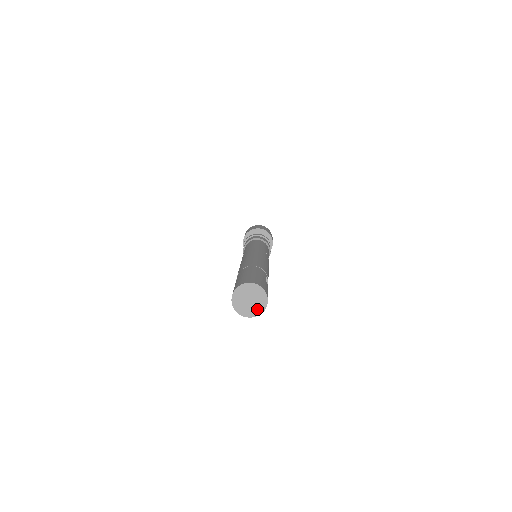
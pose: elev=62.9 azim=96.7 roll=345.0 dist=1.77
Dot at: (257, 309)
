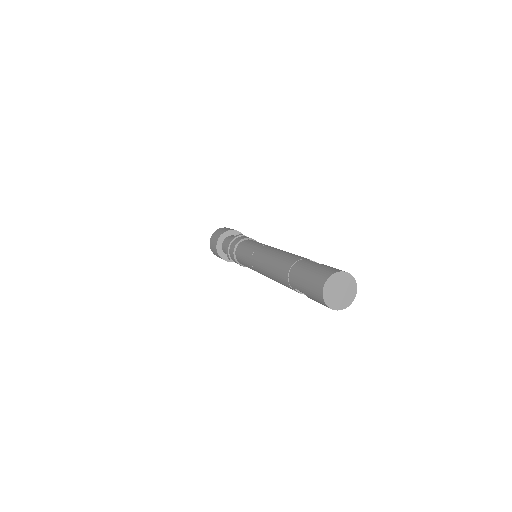
Dot at: (351, 290)
